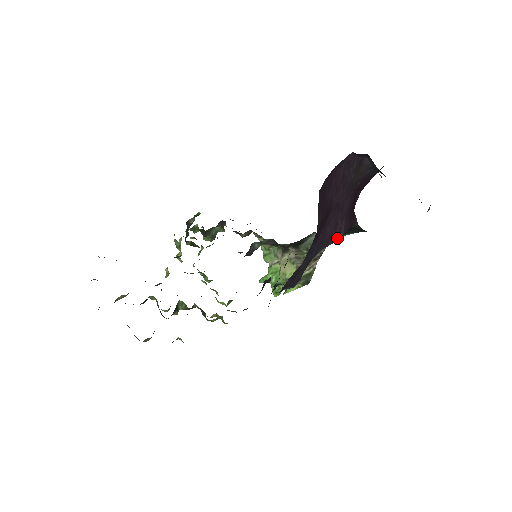
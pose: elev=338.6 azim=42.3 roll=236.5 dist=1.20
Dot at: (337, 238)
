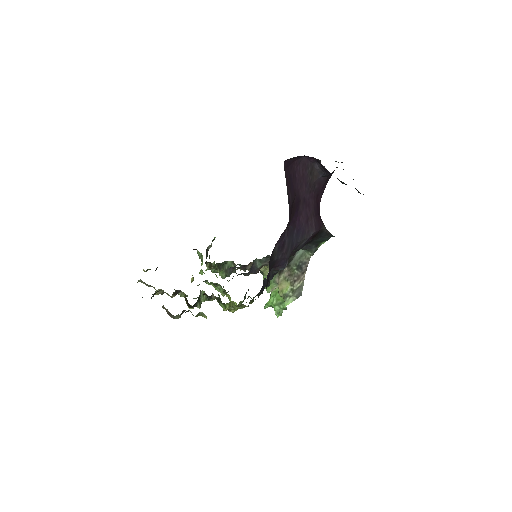
Dot at: (311, 234)
